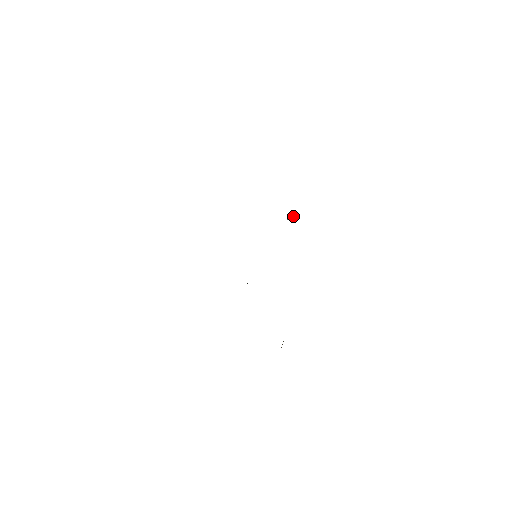
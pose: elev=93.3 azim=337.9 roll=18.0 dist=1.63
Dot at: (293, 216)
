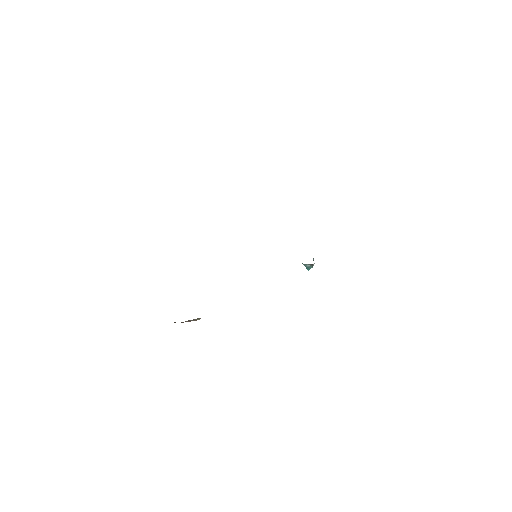
Dot at: (308, 267)
